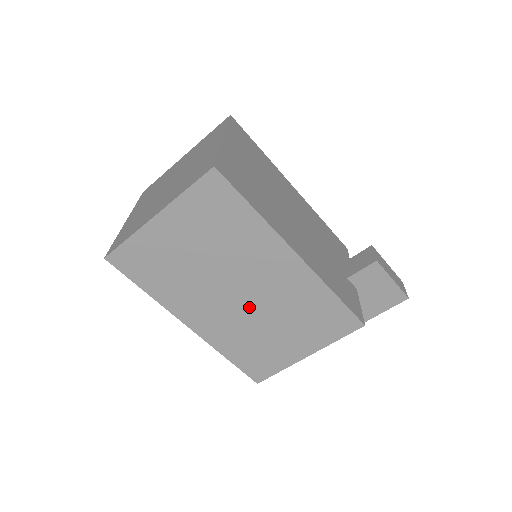
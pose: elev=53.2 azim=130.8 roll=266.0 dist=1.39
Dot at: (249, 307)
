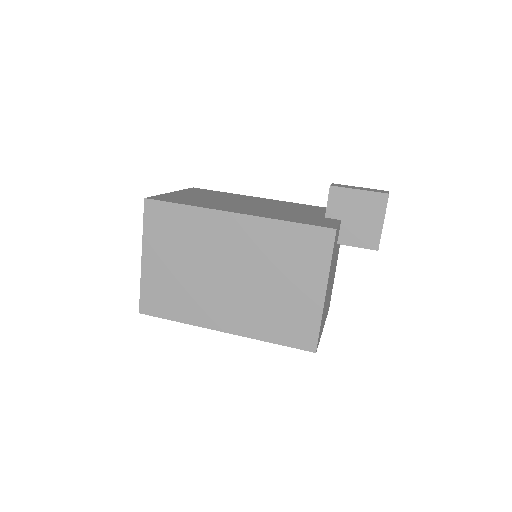
Dot at: (245, 281)
